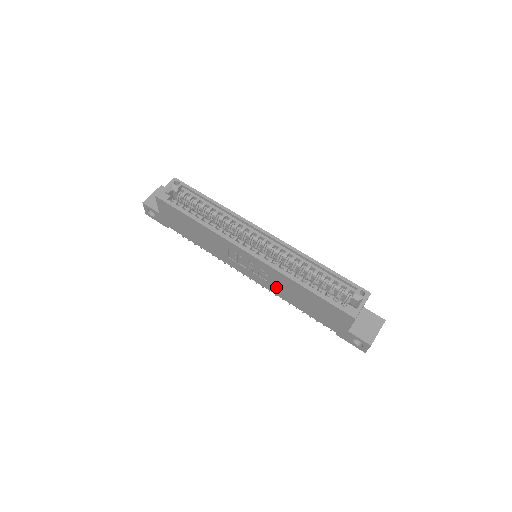
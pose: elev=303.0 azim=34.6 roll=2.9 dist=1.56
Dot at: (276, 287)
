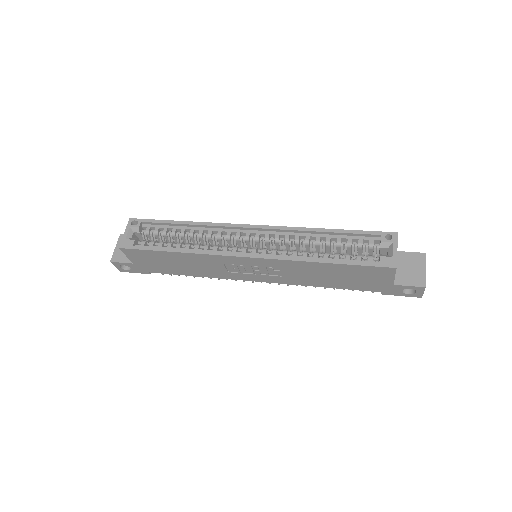
Dot at: (294, 277)
